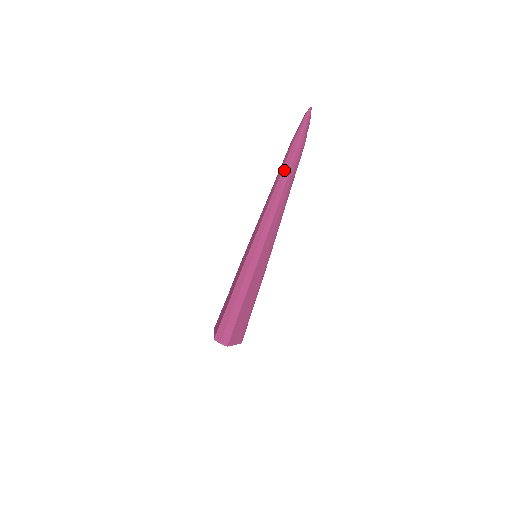
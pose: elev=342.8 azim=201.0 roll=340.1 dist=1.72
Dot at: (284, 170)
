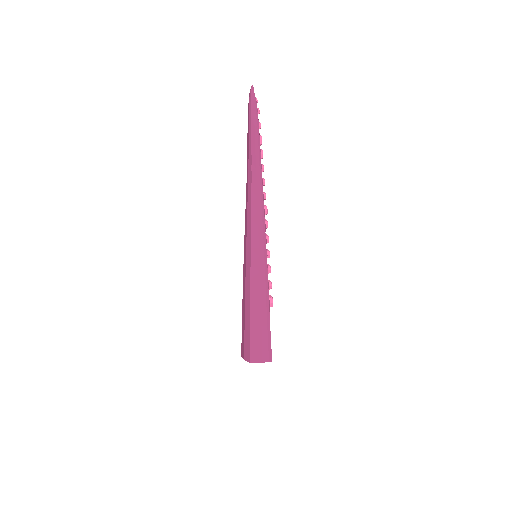
Dot at: (248, 156)
